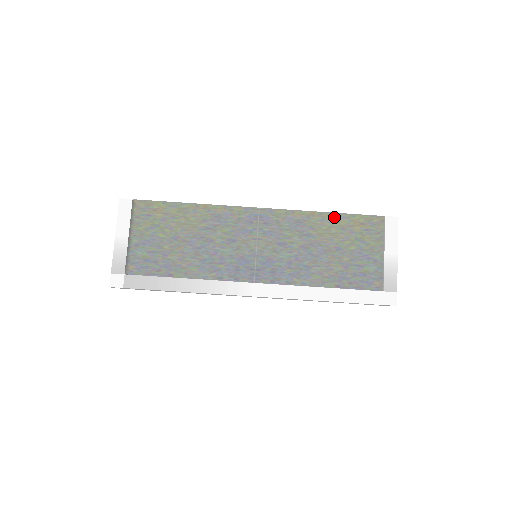
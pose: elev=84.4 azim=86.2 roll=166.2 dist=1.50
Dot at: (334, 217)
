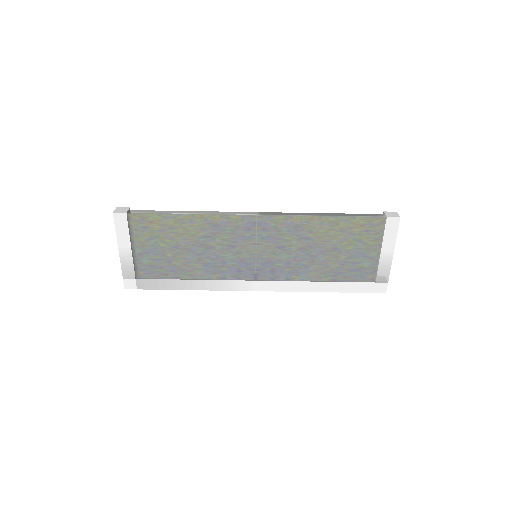
Dot at: (334, 220)
